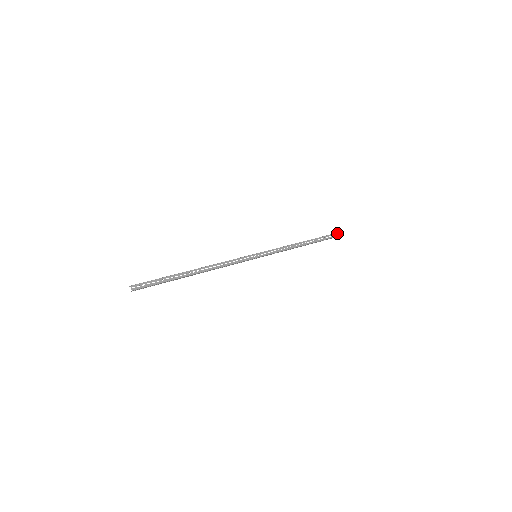
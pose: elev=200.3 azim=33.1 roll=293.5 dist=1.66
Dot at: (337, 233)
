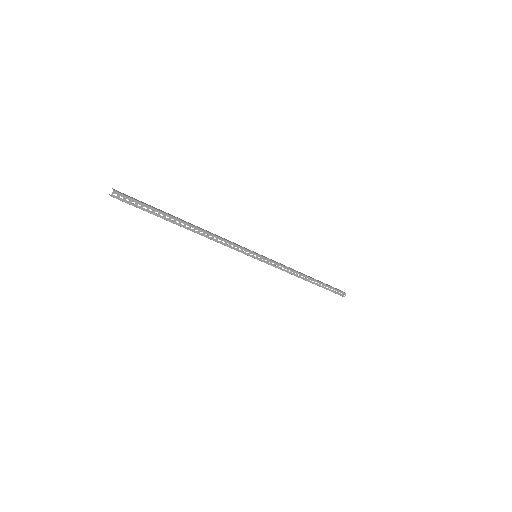
Dot at: (341, 291)
